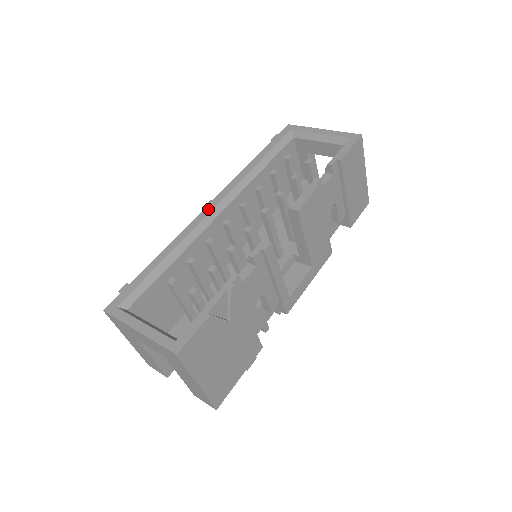
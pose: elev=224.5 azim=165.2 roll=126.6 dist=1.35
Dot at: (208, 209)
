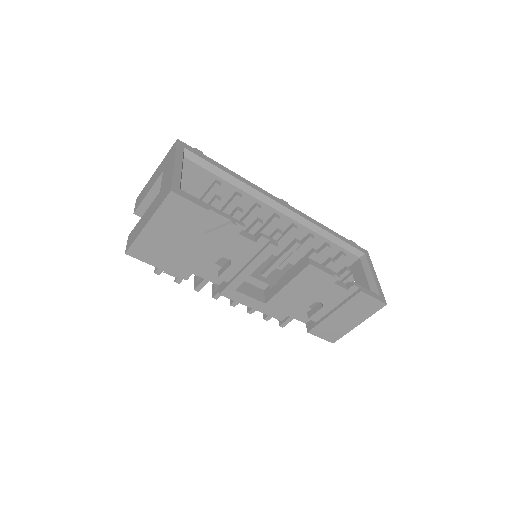
Dot at: (280, 201)
